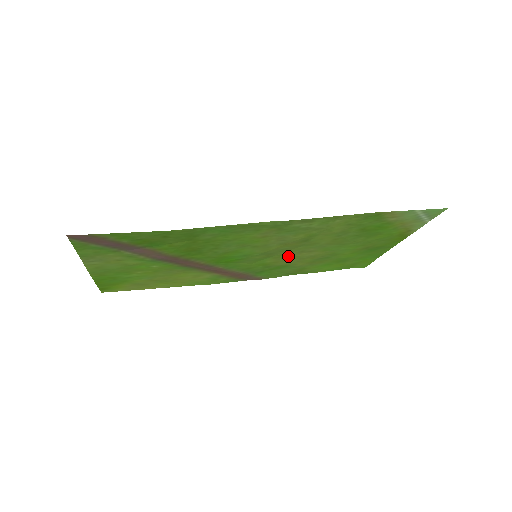
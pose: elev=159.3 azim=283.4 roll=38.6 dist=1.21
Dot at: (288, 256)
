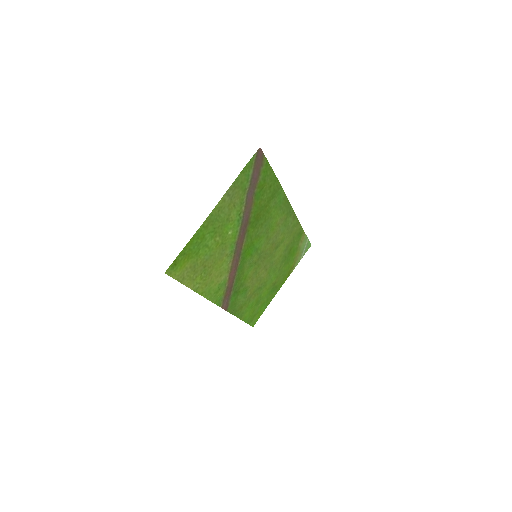
Dot at: (258, 270)
